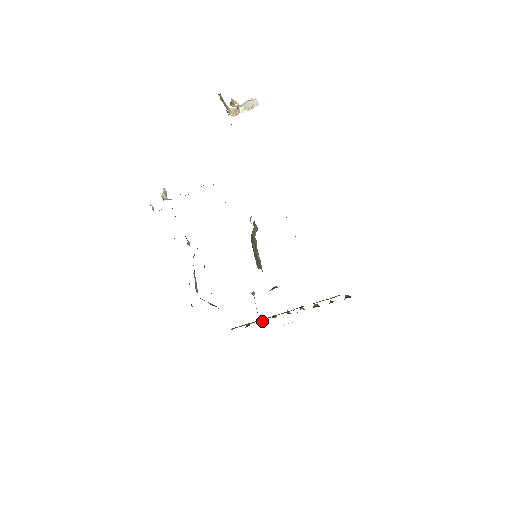
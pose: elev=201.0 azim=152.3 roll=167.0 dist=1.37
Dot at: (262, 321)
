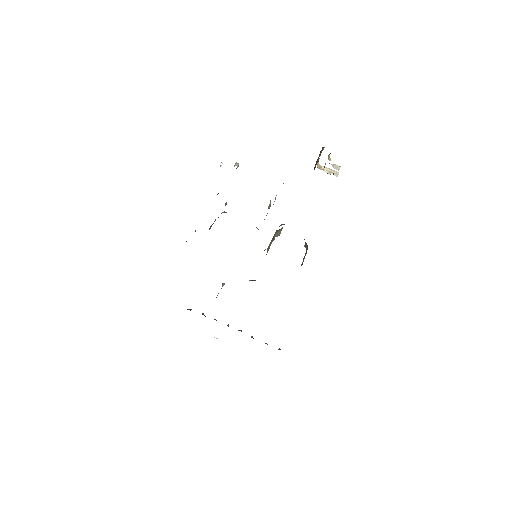
Dot at: (204, 315)
